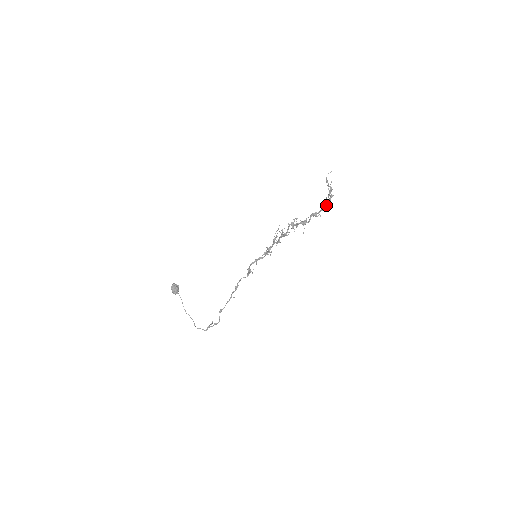
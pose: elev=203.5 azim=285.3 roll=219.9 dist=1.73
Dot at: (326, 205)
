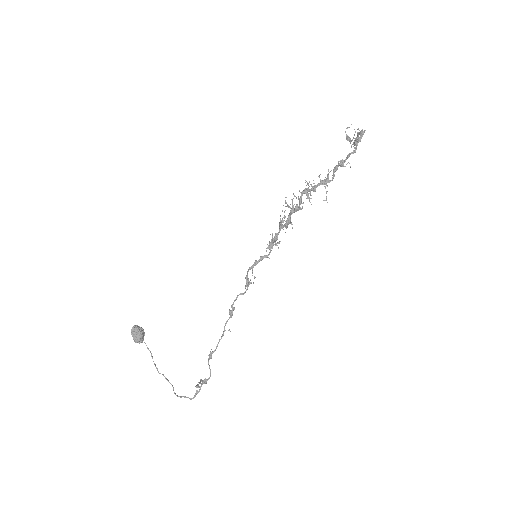
Dot at: occluded
